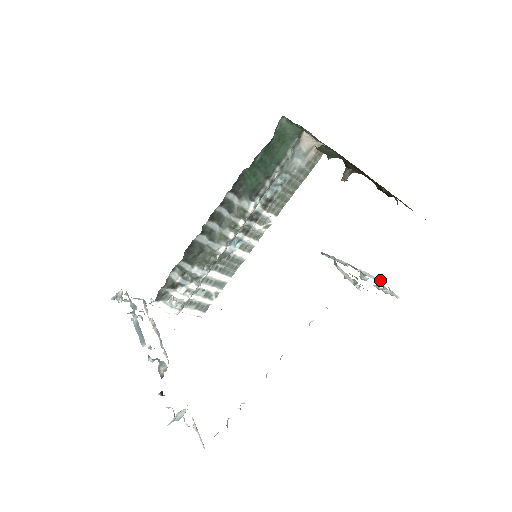
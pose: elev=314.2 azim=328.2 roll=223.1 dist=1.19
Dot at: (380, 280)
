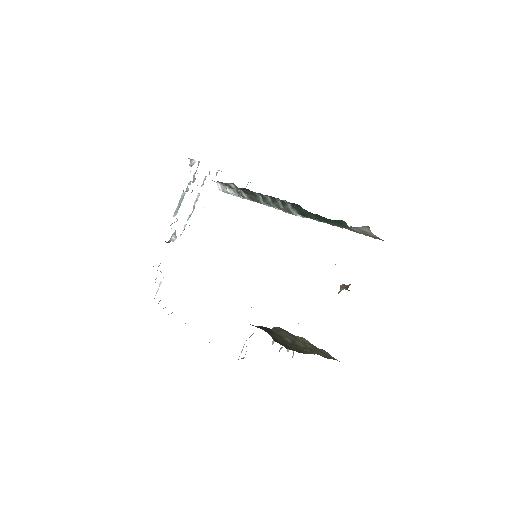
Dot at: occluded
